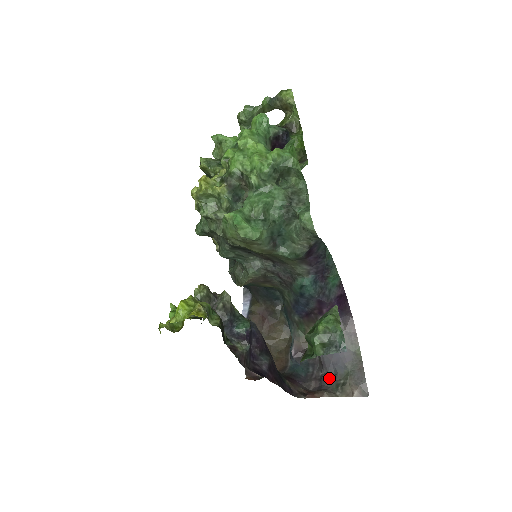
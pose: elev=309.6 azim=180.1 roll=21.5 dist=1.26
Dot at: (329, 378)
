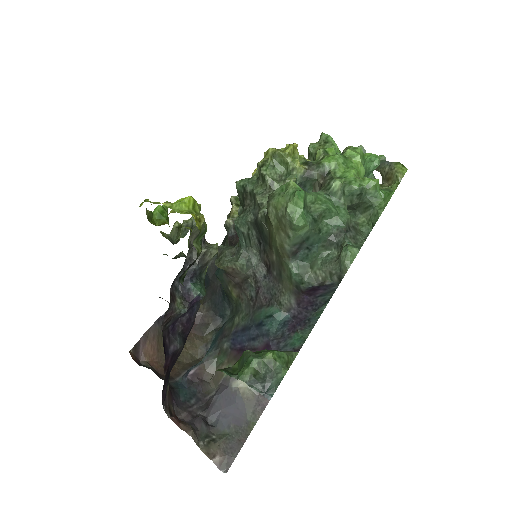
Dot at: (205, 422)
